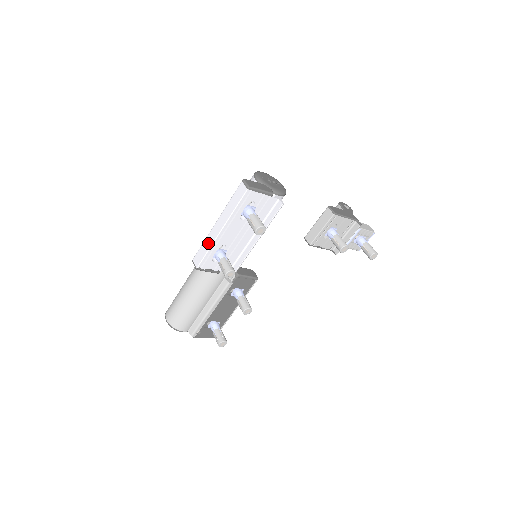
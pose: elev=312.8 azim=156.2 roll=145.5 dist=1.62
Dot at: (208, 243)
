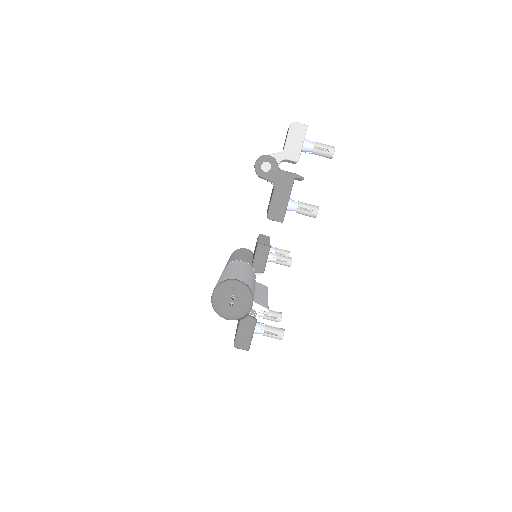
Dot at: occluded
